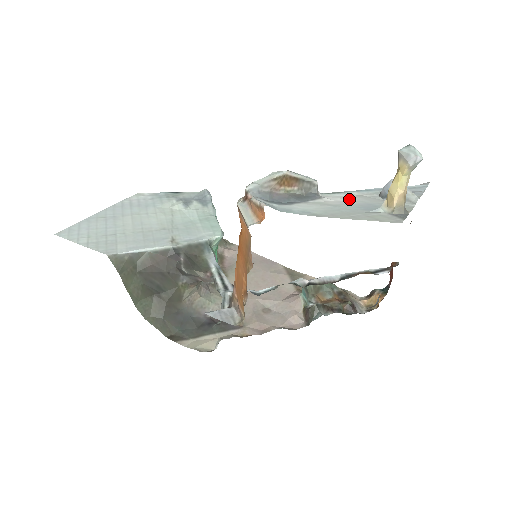
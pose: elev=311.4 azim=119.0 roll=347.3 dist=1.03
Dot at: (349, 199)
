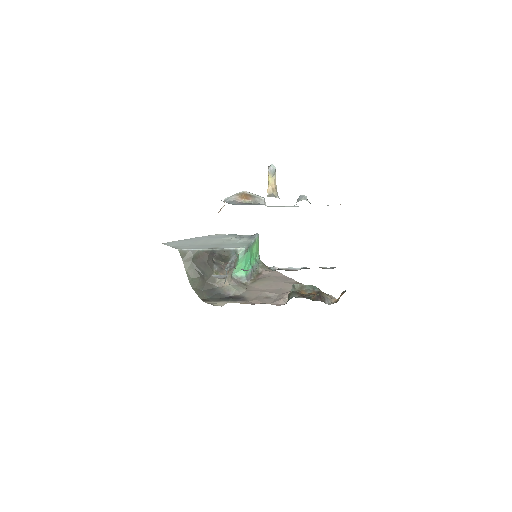
Dot at: occluded
